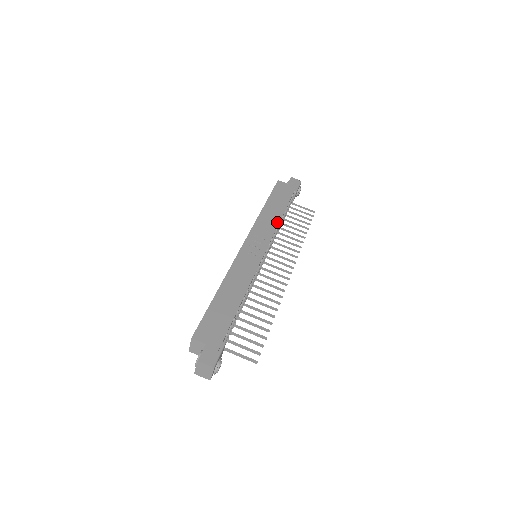
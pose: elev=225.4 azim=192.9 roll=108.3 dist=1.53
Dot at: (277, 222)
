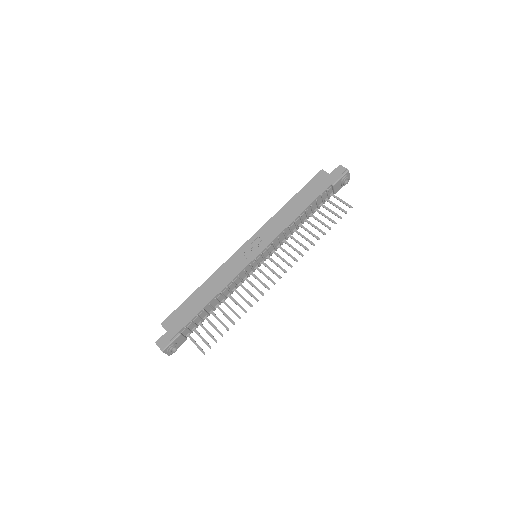
Dot at: (288, 223)
